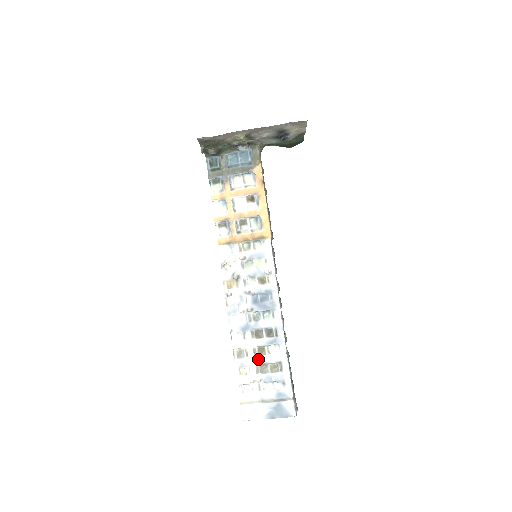
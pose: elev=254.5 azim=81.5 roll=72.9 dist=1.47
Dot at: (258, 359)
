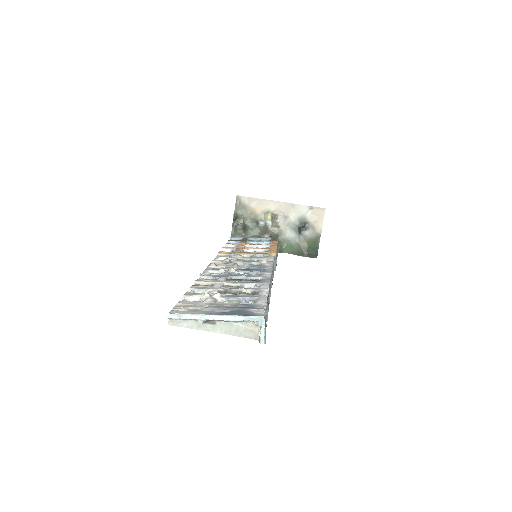
Dot at: (226, 288)
